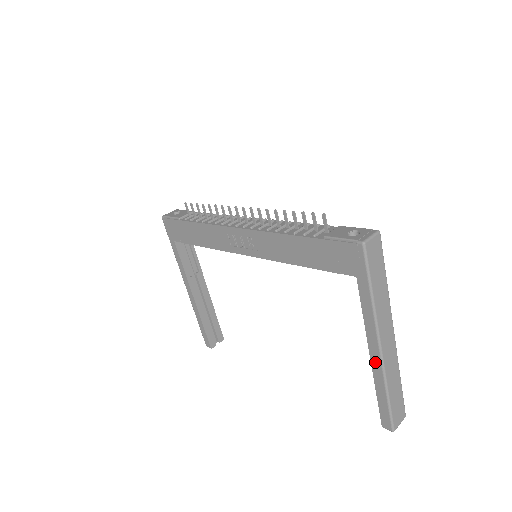
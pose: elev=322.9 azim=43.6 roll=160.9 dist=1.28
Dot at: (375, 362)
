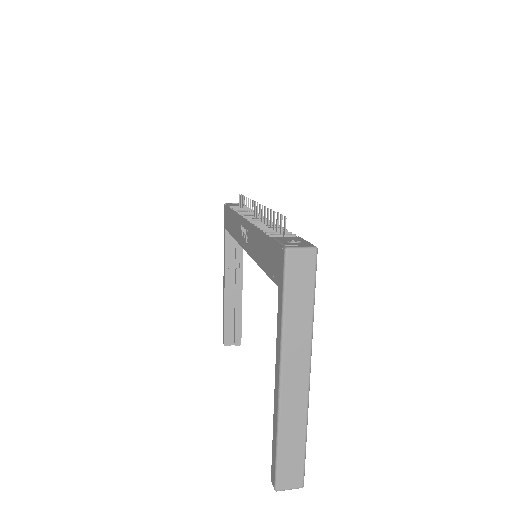
Dot at: (276, 395)
